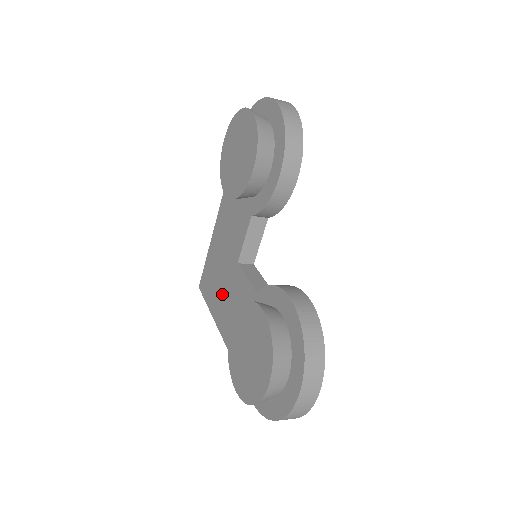
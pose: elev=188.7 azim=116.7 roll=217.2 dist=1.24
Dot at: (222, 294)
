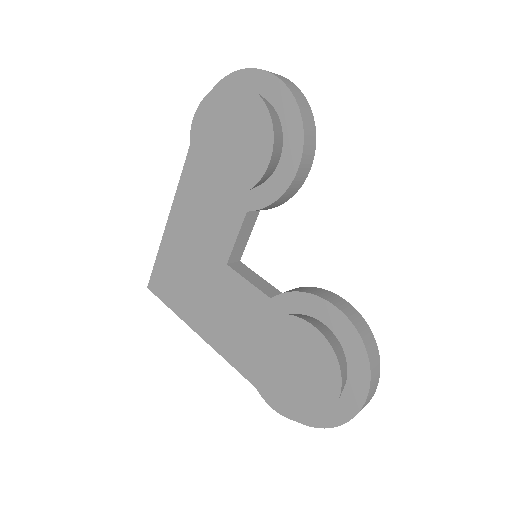
Dot at: (201, 298)
